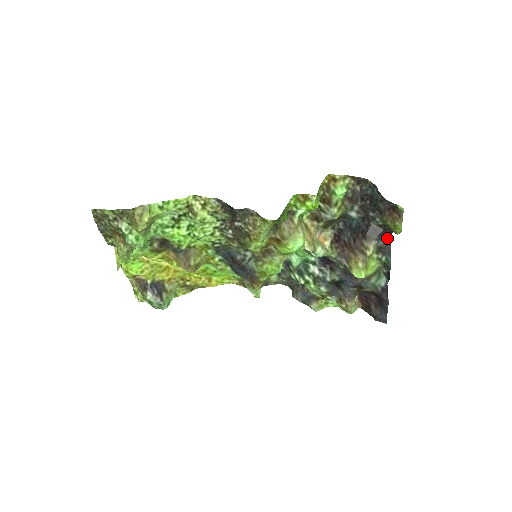
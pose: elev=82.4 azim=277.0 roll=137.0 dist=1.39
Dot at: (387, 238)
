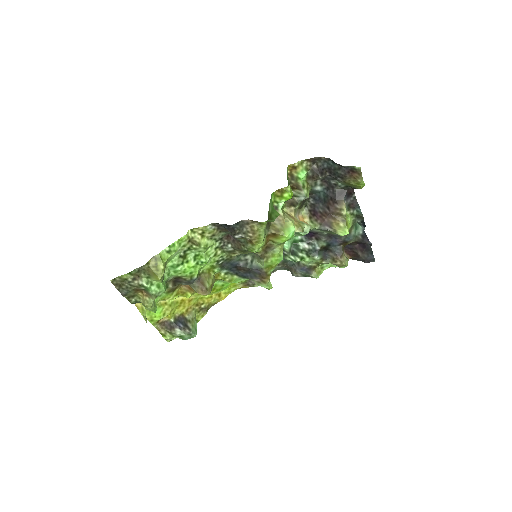
Dot at: (352, 195)
